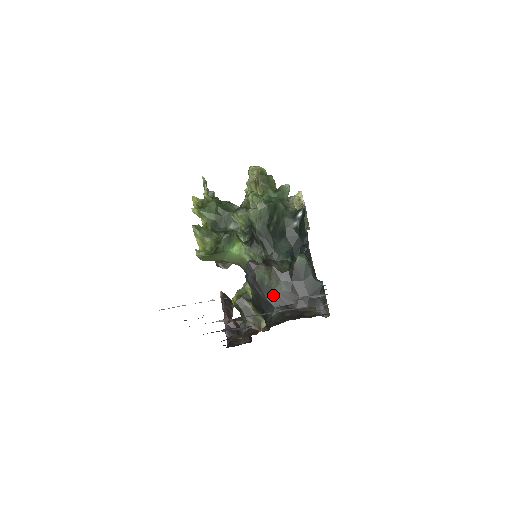
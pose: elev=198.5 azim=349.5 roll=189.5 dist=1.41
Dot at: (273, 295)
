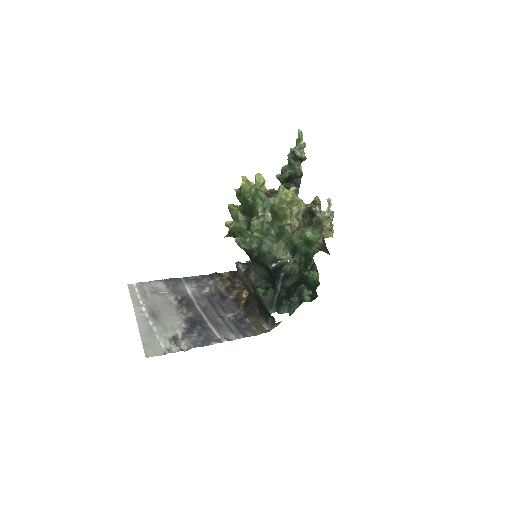
Dot at: (249, 289)
